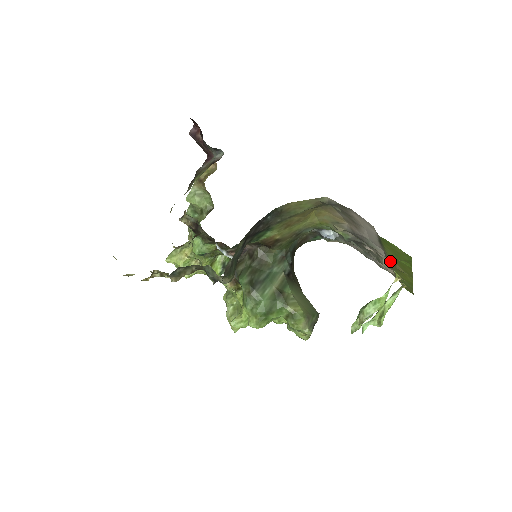
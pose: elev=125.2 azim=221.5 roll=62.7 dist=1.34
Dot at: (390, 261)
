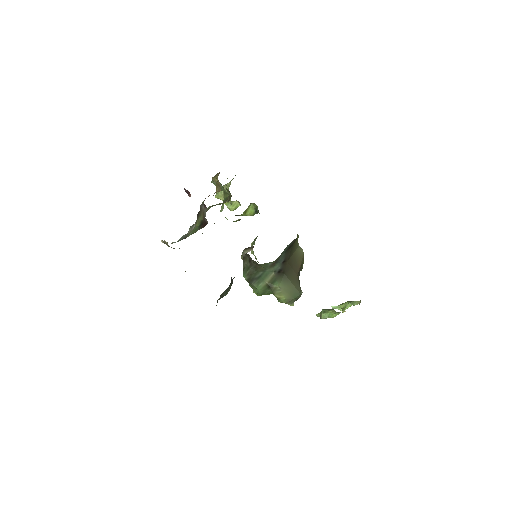
Dot at: occluded
